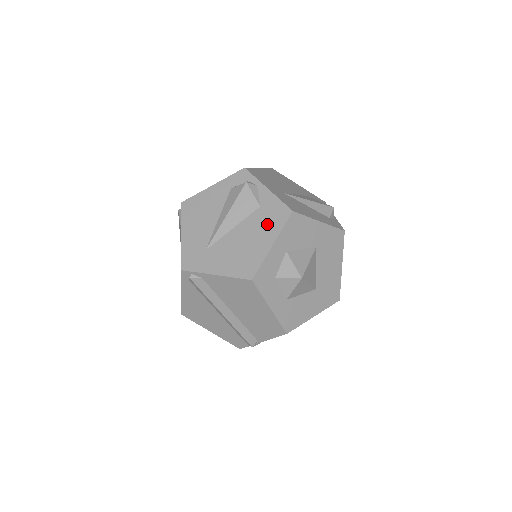
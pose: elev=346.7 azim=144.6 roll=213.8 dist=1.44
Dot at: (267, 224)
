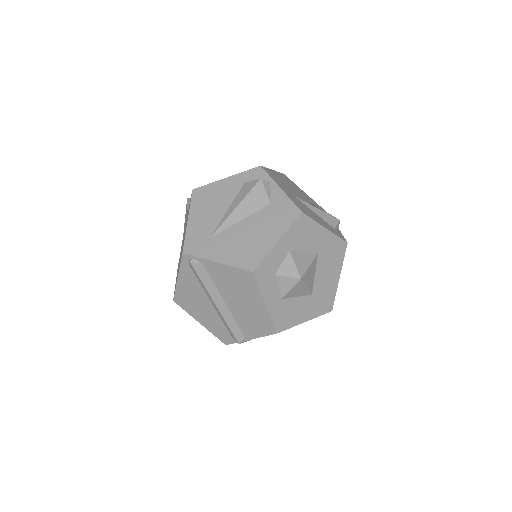
Dot at: (275, 221)
